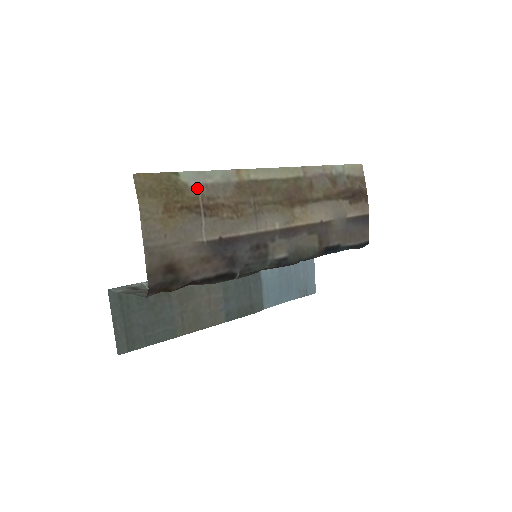
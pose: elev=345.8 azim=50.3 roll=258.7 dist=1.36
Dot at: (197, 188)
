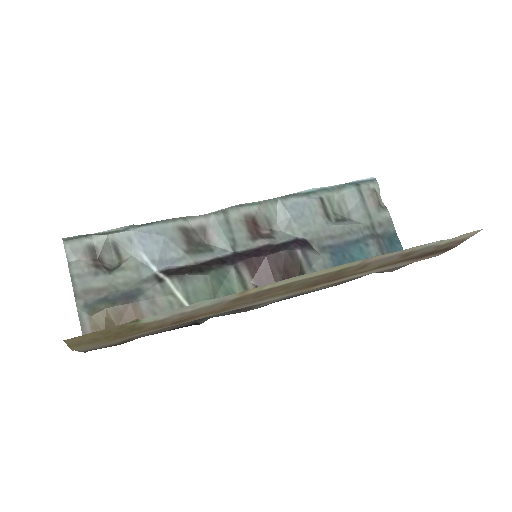
Dot at: (166, 319)
